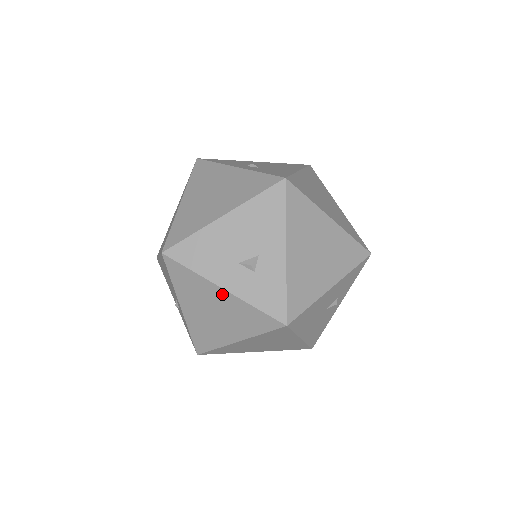
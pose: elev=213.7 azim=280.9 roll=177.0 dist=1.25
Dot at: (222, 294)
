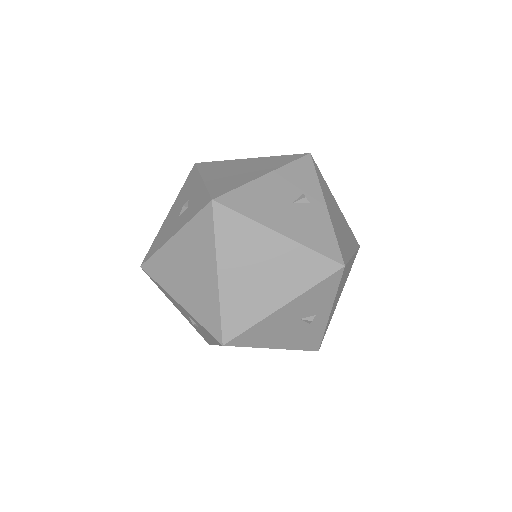
Dot at: (176, 242)
